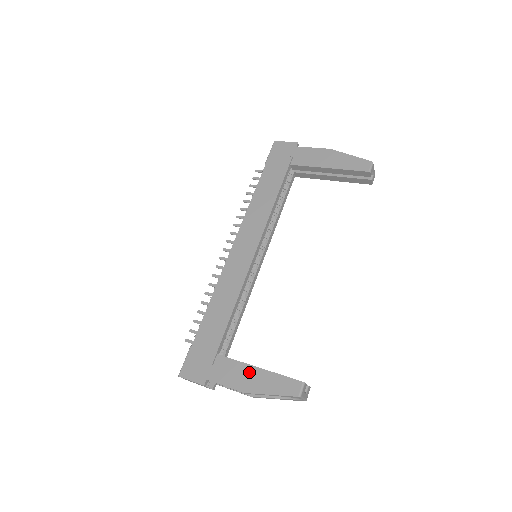
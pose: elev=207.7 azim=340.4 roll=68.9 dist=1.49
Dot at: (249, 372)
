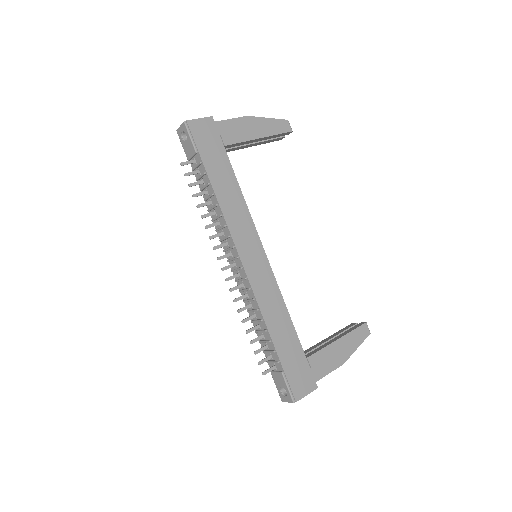
Dot at: (336, 348)
